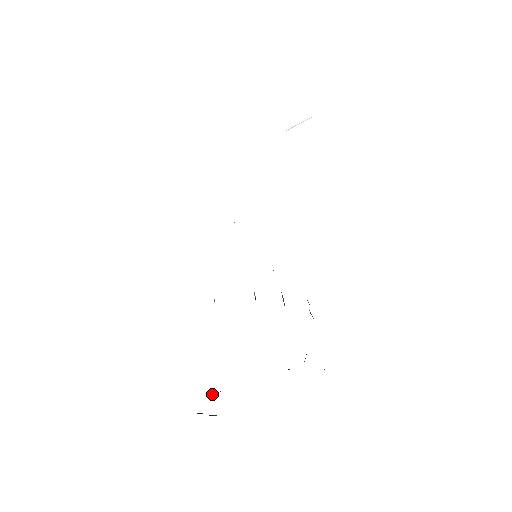
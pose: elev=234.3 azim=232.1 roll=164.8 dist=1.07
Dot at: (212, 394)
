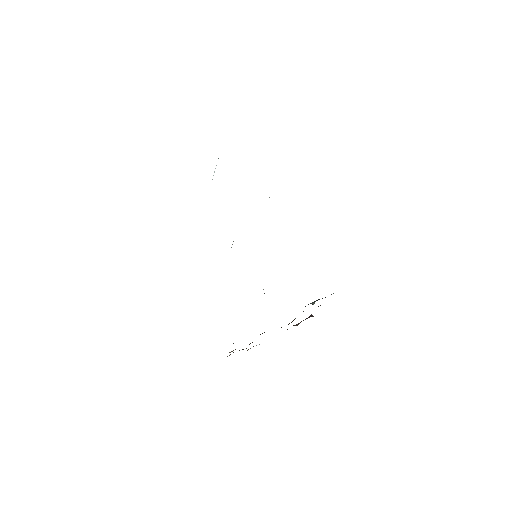
Dot at: occluded
